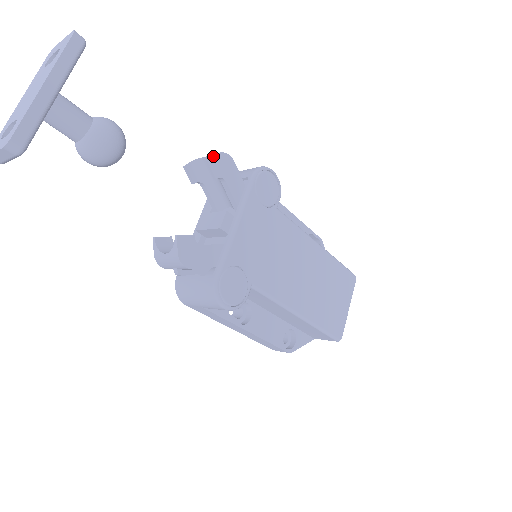
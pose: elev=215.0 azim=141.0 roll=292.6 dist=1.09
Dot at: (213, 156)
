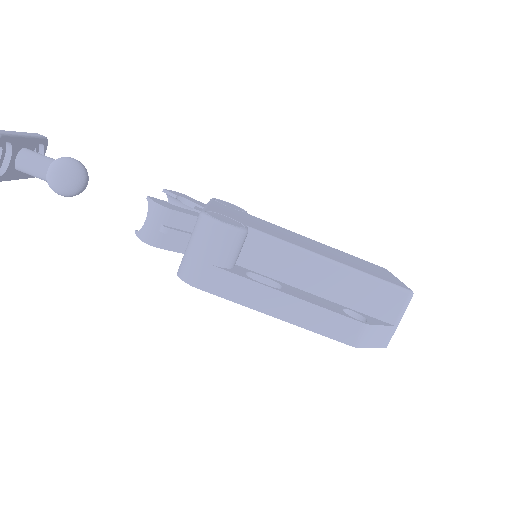
Dot at: (168, 190)
